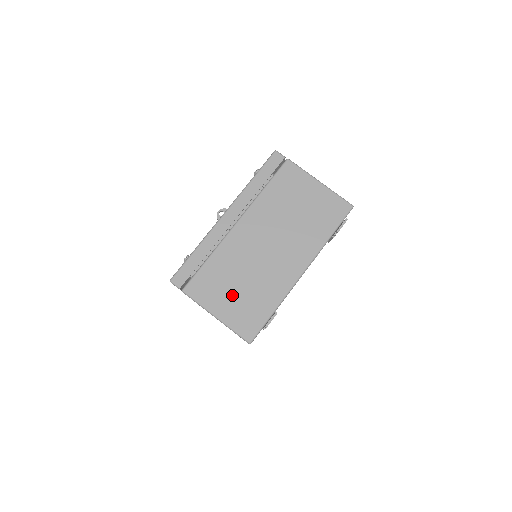
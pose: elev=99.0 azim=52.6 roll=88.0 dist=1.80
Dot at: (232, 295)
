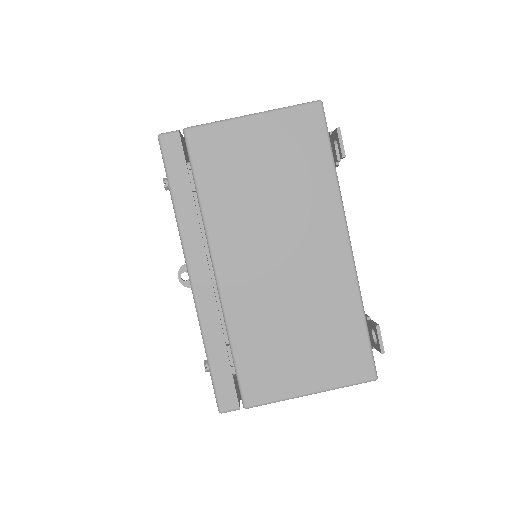
Dot at: (302, 353)
